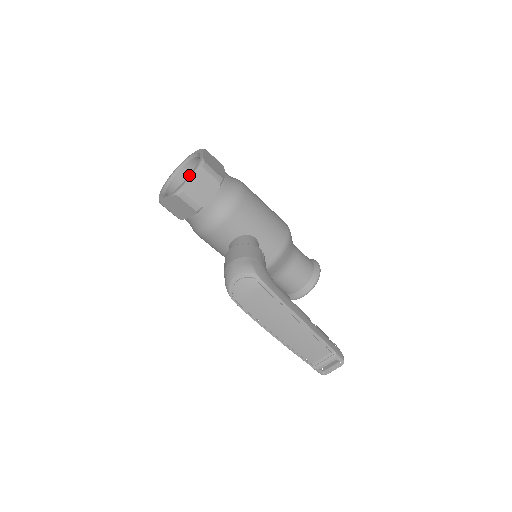
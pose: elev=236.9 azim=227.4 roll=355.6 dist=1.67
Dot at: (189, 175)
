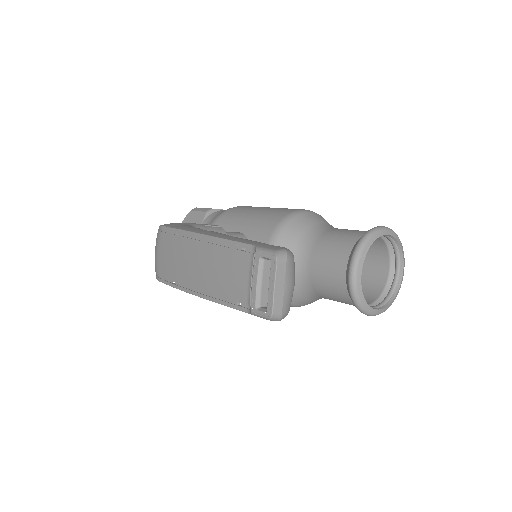
Dot at: occluded
